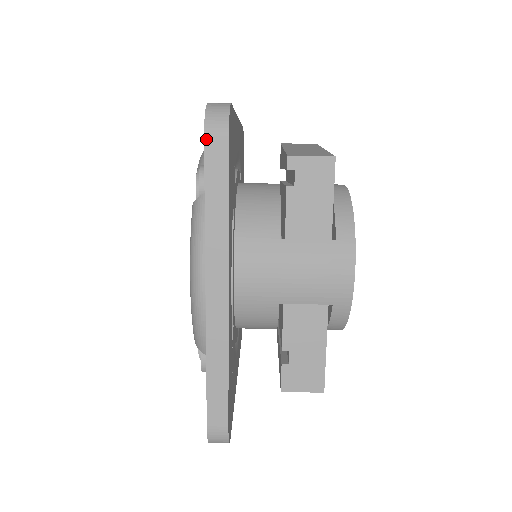
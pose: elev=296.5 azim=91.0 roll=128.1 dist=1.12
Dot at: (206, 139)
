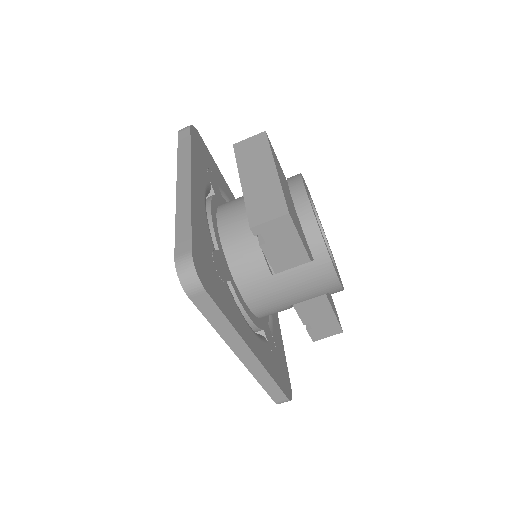
Dot at: (190, 298)
